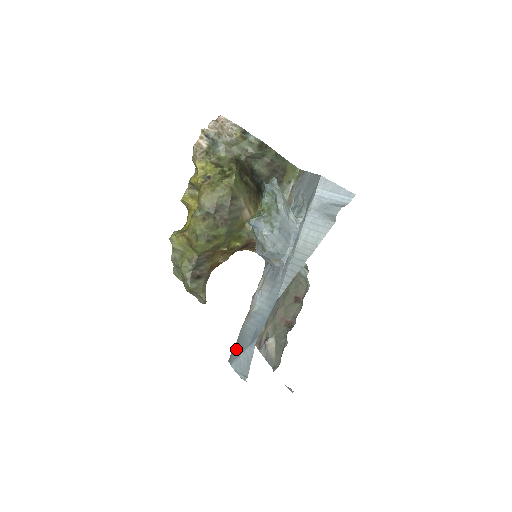
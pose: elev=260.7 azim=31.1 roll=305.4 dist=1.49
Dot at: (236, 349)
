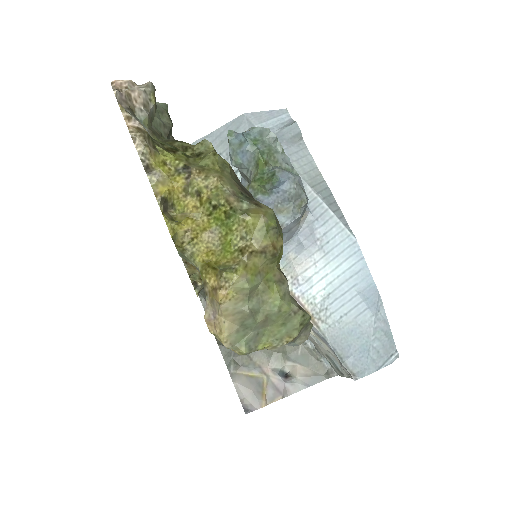
Dot at: (351, 356)
